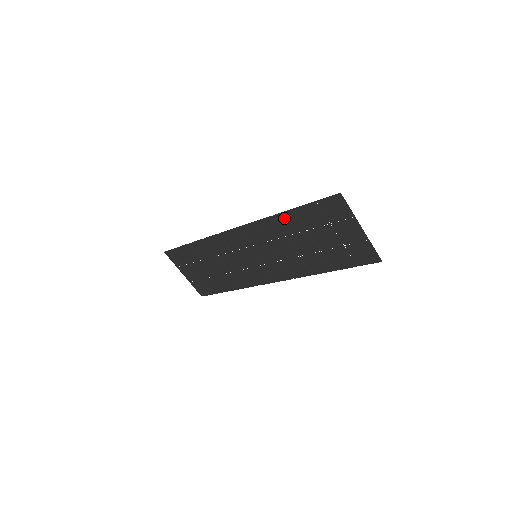
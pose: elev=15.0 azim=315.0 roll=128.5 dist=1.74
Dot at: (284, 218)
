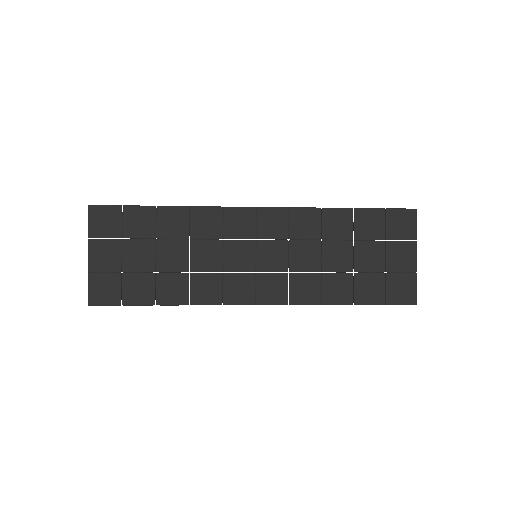
Dot at: (335, 215)
